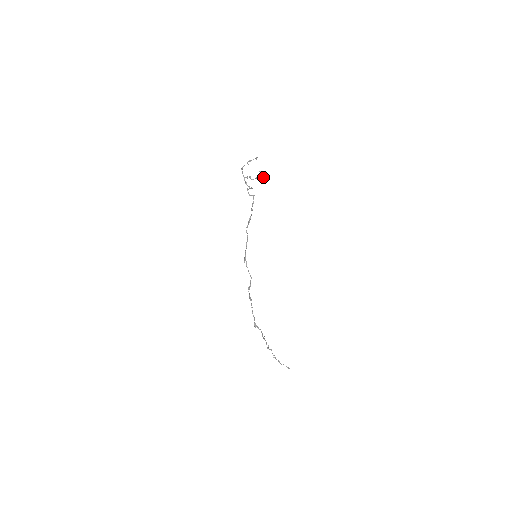
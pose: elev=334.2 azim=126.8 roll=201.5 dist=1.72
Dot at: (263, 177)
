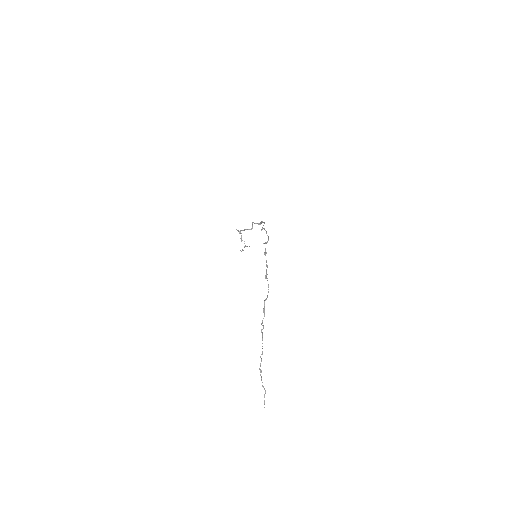
Dot at: (249, 246)
